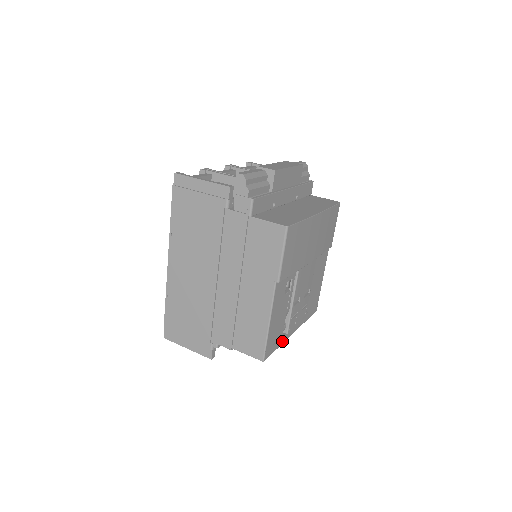
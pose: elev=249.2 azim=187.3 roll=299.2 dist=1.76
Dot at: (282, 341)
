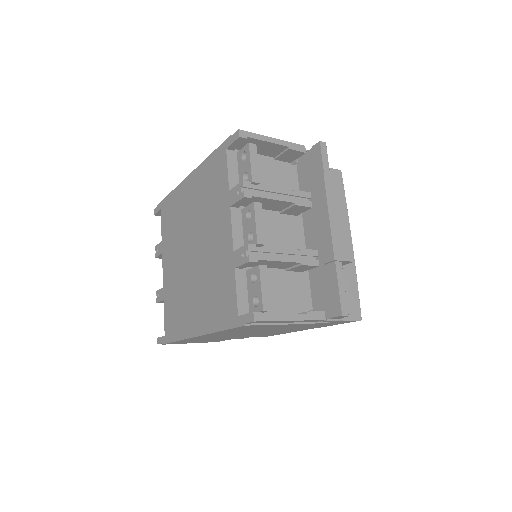
Dot at: occluded
